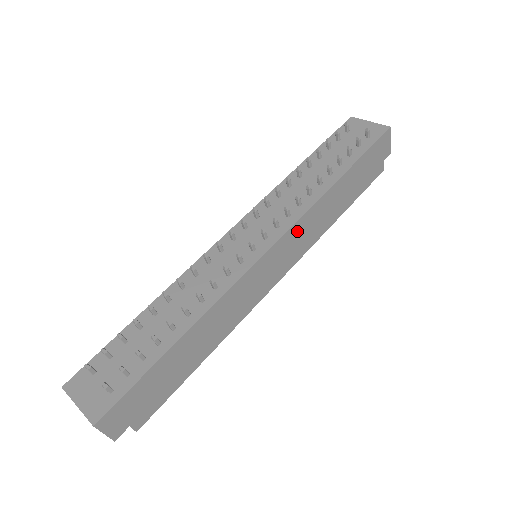
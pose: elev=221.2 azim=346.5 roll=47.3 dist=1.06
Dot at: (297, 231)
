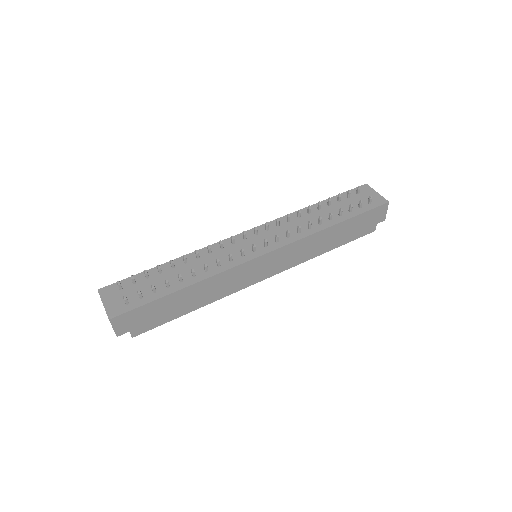
Dot at: (290, 250)
